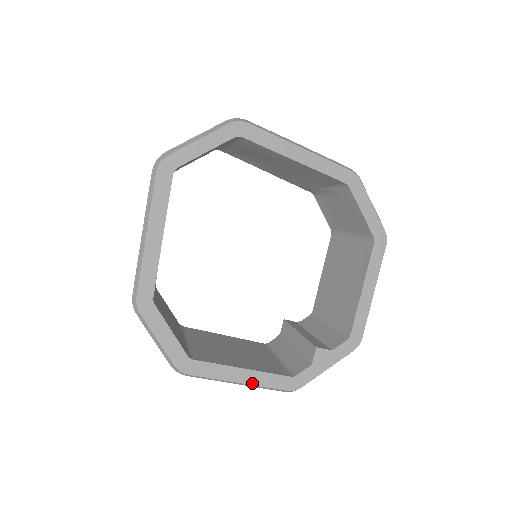
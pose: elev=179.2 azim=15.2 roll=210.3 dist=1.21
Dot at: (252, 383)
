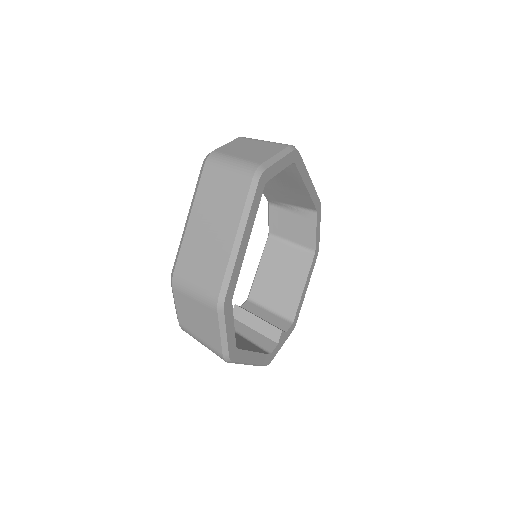
Dot at: (255, 363)
